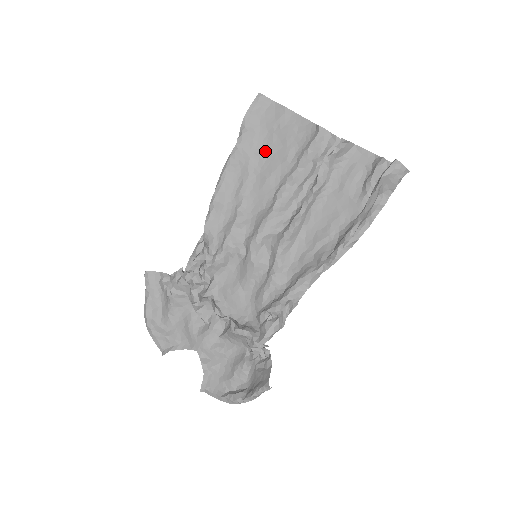
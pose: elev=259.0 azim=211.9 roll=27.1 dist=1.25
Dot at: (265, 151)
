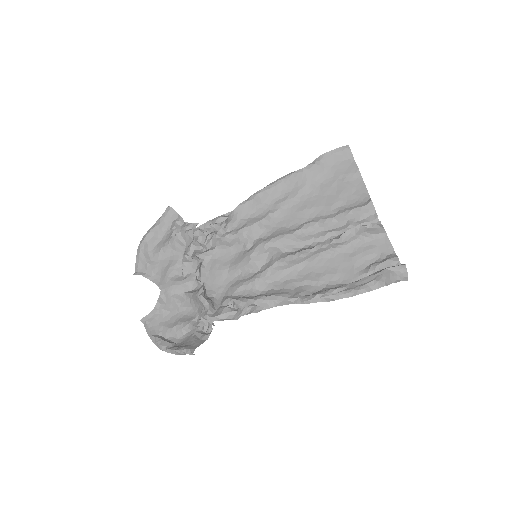
Dot at: (320, 188)
